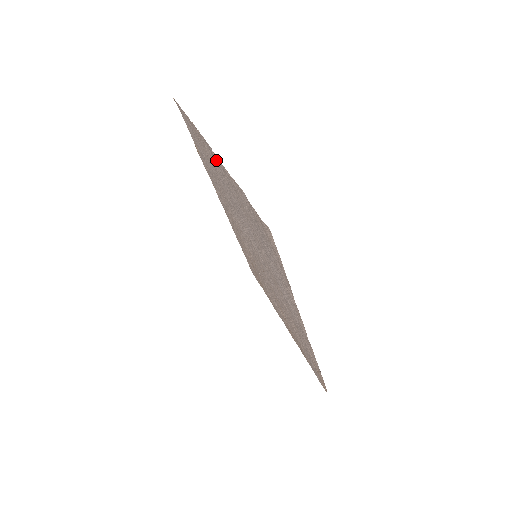
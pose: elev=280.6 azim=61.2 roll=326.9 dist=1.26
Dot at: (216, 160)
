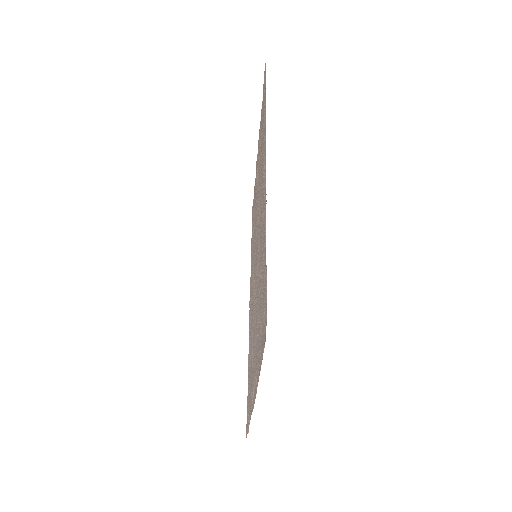
Dot at: (253, 398)
